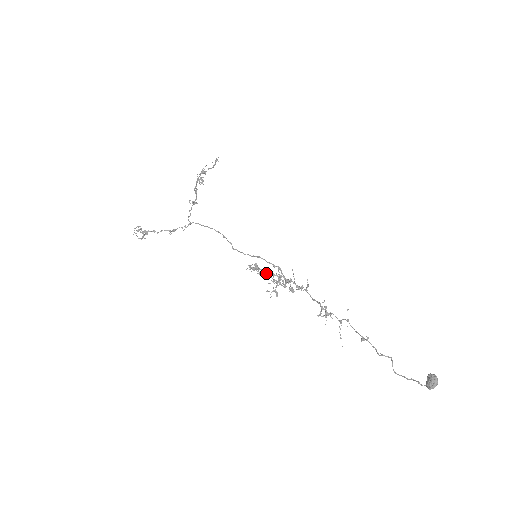
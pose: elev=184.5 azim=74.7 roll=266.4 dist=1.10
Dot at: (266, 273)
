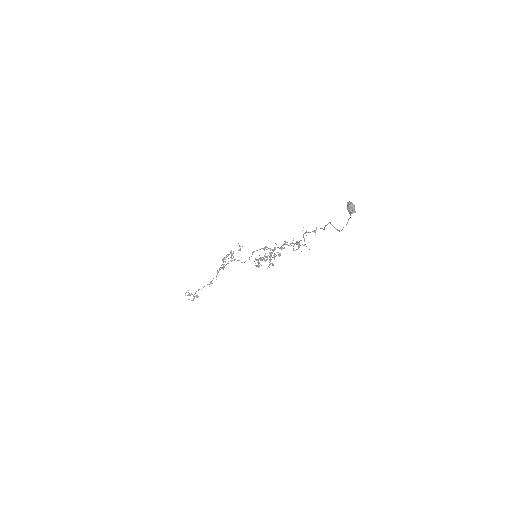
Dot at: (261, 257)
